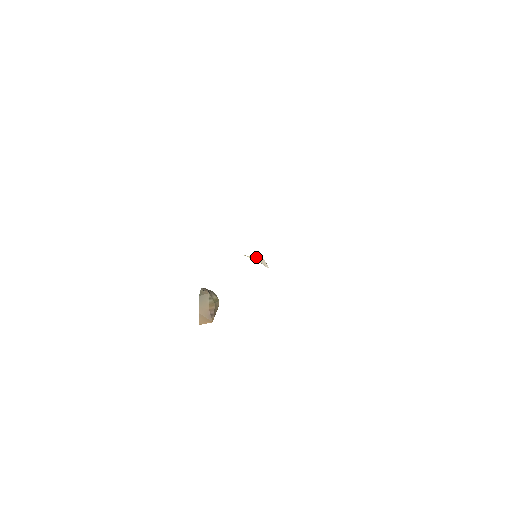
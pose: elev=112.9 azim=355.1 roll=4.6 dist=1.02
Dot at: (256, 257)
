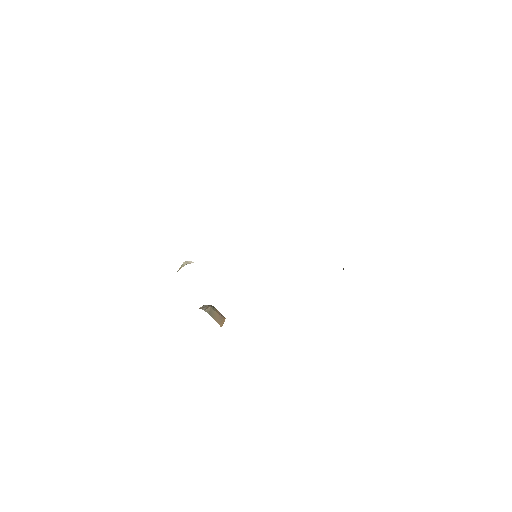
Dot at: (183, 264)
